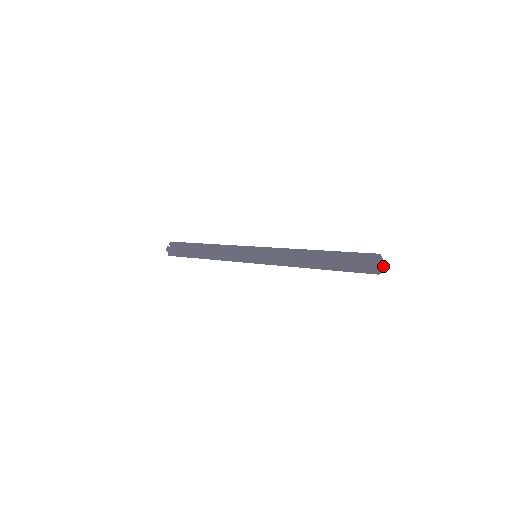
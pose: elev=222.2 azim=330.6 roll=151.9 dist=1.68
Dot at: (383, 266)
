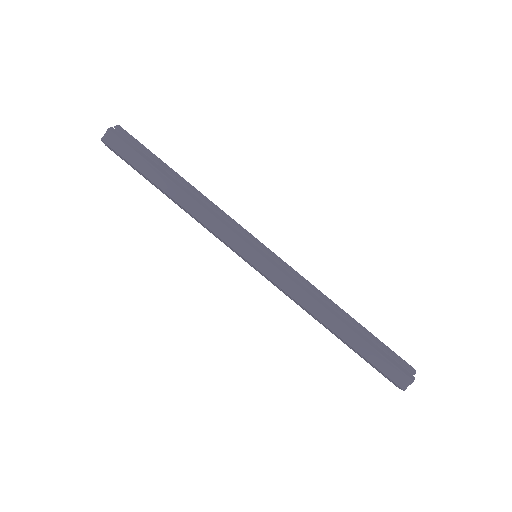
Dot at: occluded
